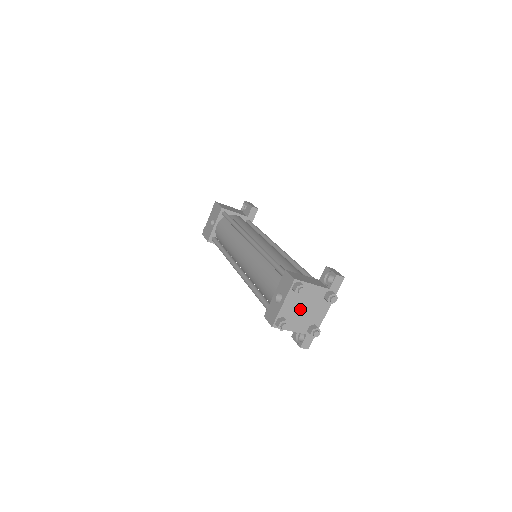
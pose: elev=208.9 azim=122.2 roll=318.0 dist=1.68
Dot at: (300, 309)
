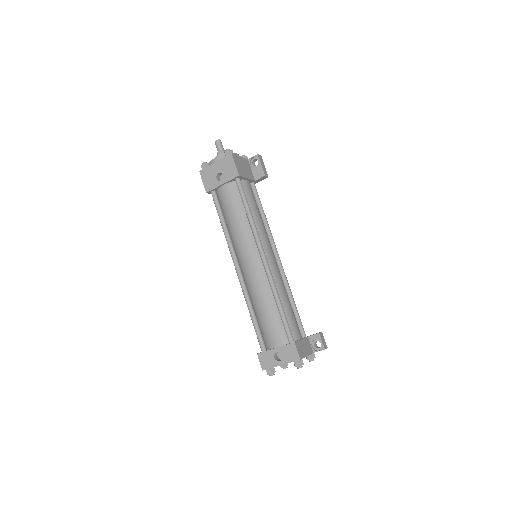
Dot at: occluded
